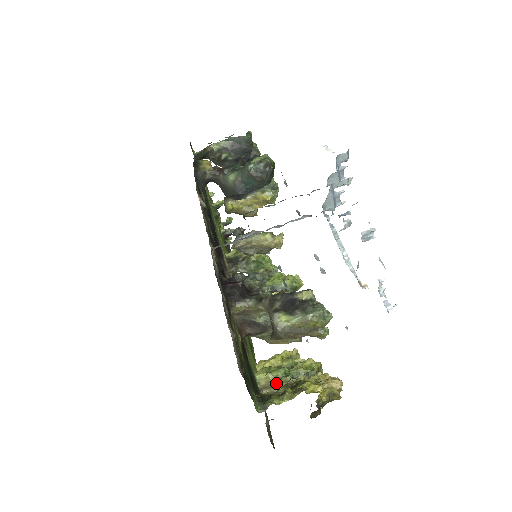
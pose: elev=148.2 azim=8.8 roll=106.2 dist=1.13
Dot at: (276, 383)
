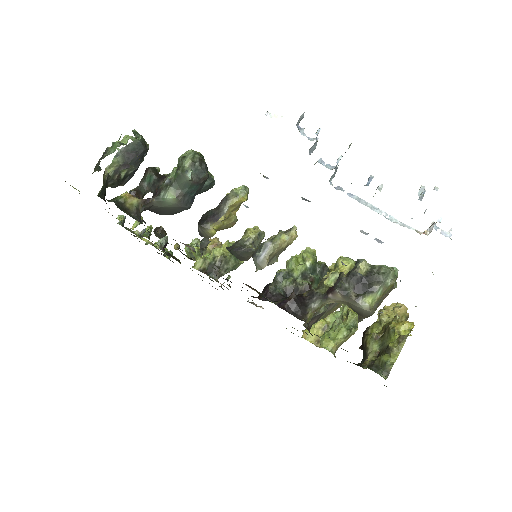
Dot at: (344, 341)
